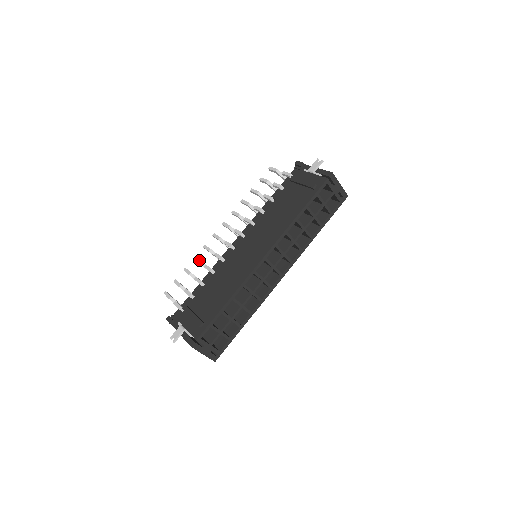
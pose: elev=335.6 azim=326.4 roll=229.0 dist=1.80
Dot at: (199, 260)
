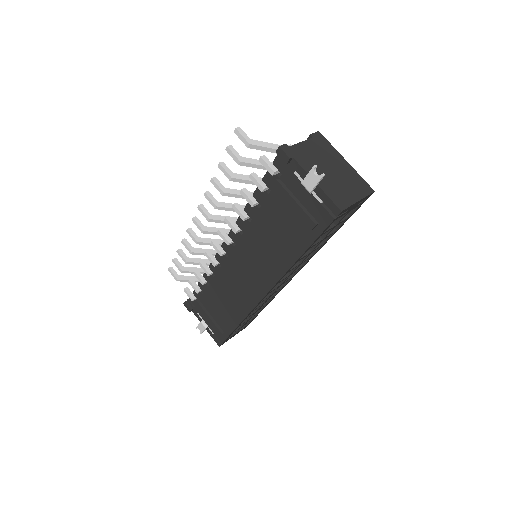
Dot at: (189, 251)
